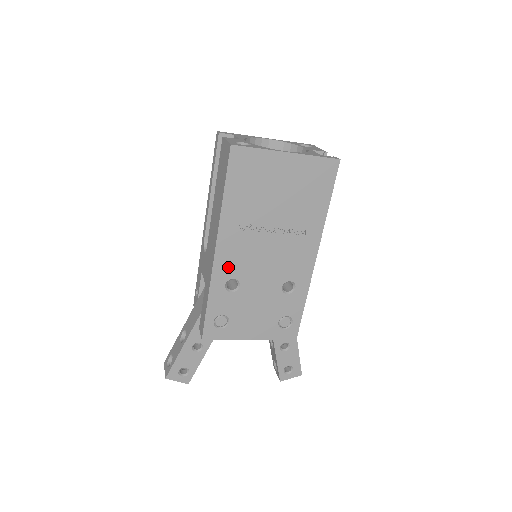
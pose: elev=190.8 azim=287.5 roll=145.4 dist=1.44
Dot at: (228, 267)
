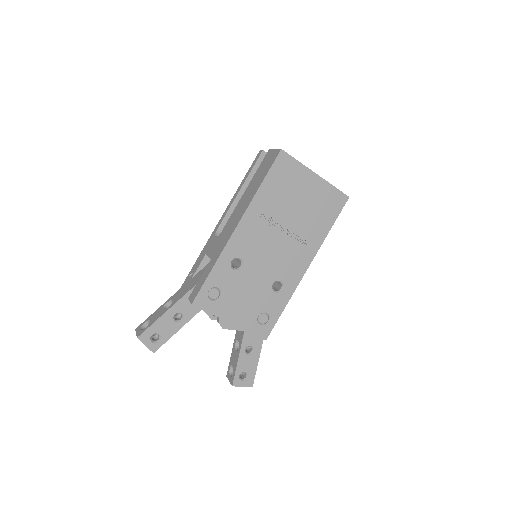
Dot at: (240, 246)
